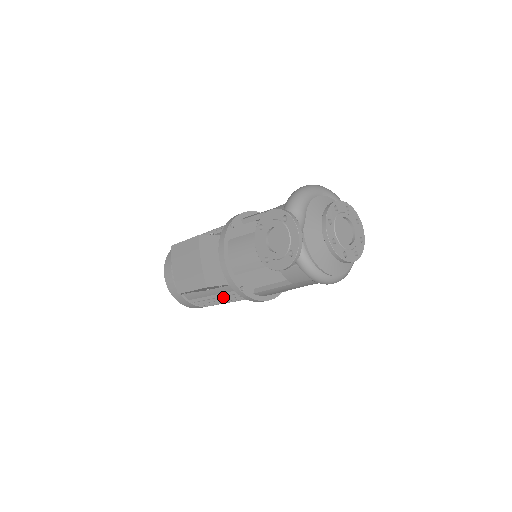
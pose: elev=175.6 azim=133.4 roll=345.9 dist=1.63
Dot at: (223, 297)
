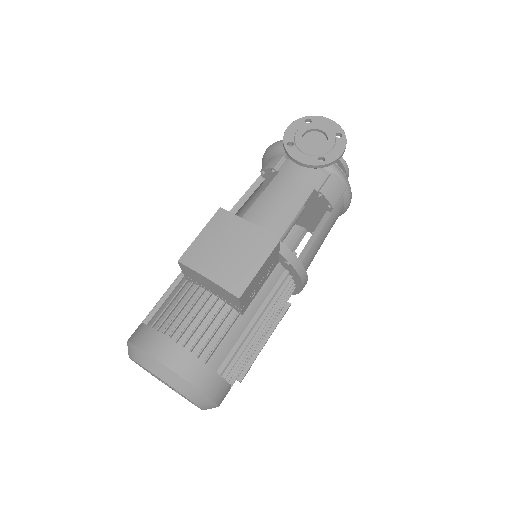
Dot at: (264, 313)
